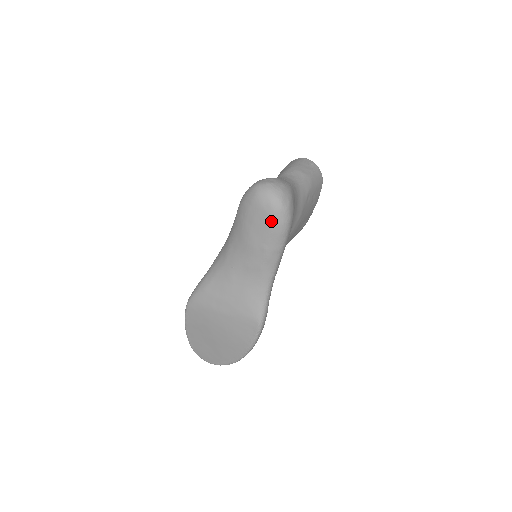
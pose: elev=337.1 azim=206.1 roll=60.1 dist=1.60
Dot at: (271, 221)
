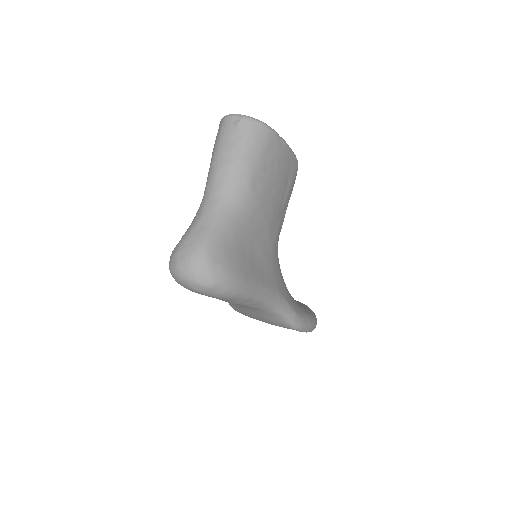
Dot at: occluded
